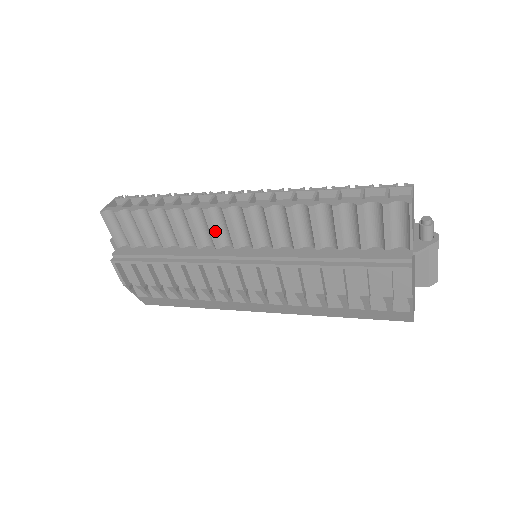
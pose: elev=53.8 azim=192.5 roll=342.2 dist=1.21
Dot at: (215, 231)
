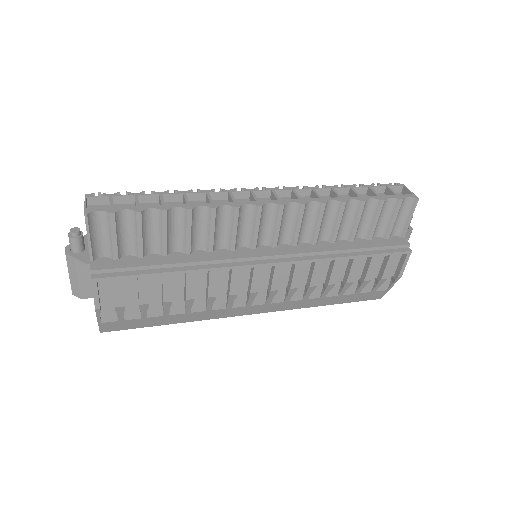
Dot at: (237, 231)
